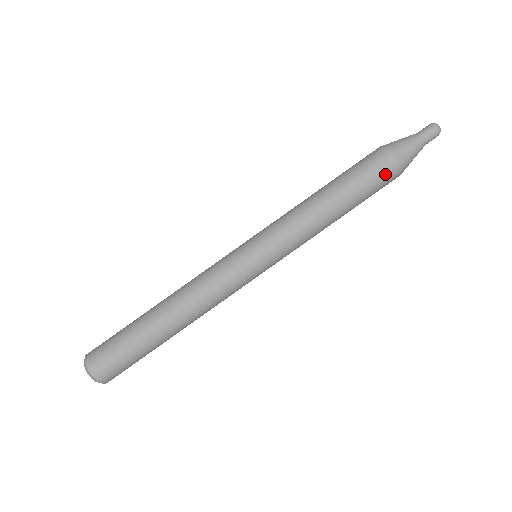
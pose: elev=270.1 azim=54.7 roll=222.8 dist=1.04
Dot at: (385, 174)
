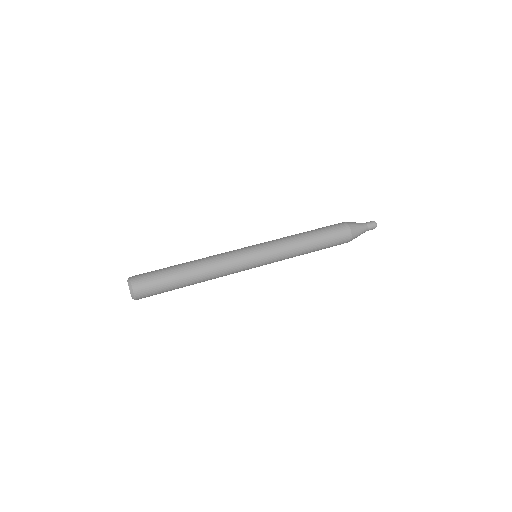
Dot at: (341, 231)
